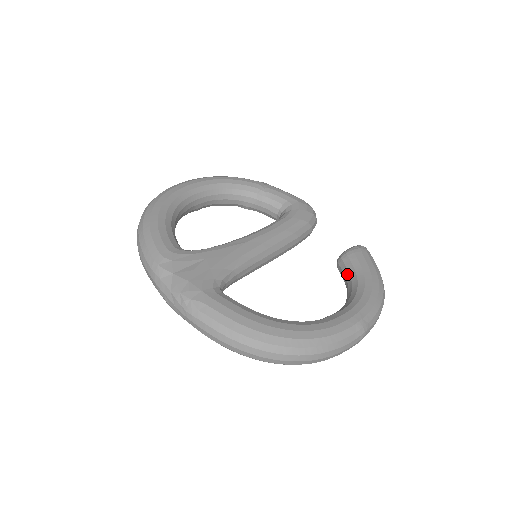
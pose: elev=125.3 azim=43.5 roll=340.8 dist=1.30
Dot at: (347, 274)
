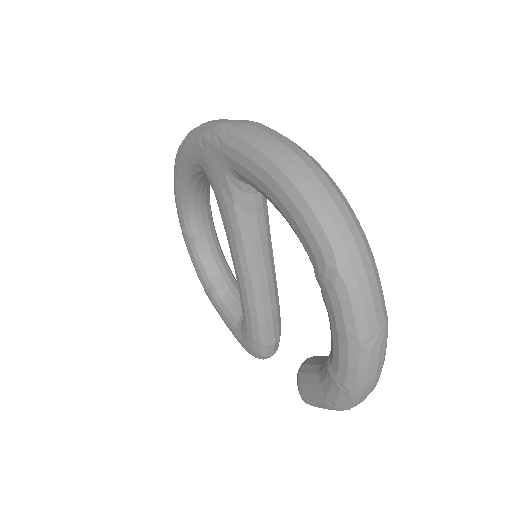
Dot at: (326, 356)
